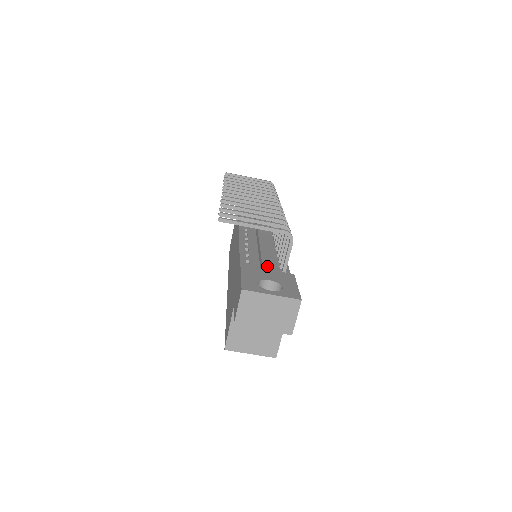
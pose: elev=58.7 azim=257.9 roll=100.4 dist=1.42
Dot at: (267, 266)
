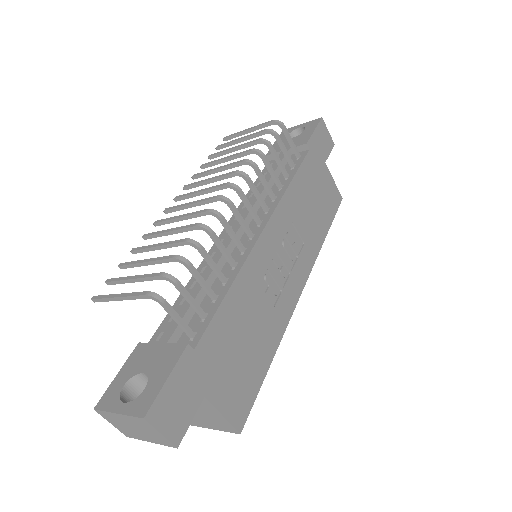
Dot at: (167, 334)
